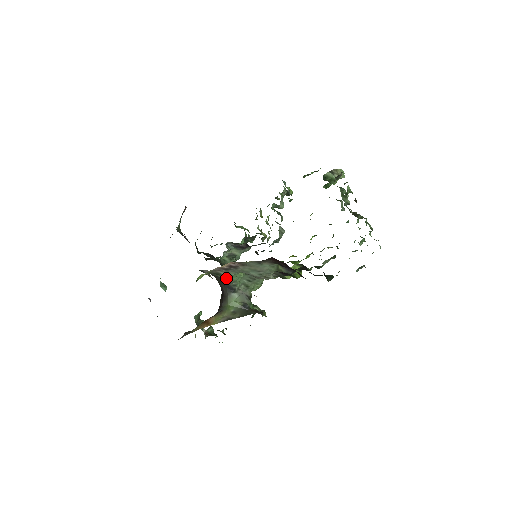
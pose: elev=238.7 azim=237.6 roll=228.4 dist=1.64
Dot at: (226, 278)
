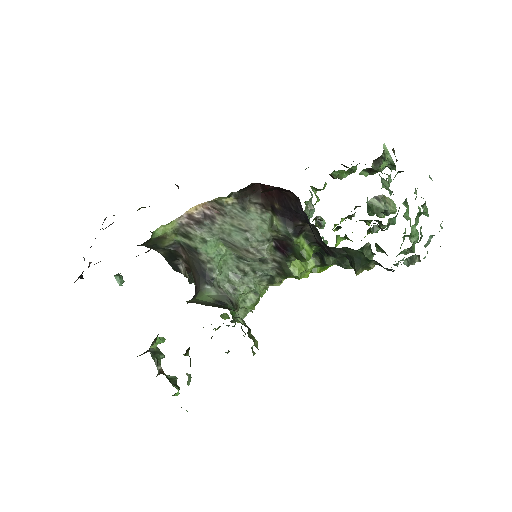
Dot at: (199, 249)
